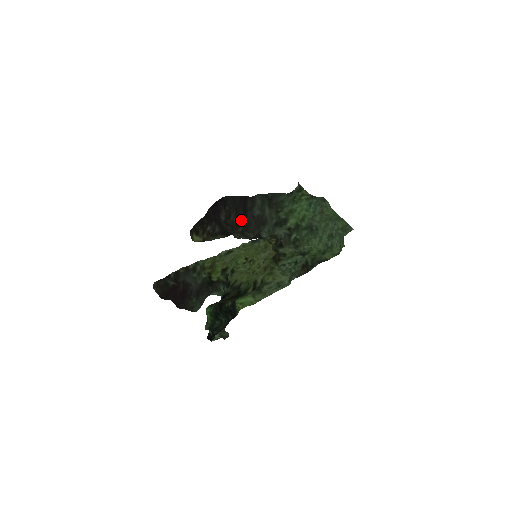
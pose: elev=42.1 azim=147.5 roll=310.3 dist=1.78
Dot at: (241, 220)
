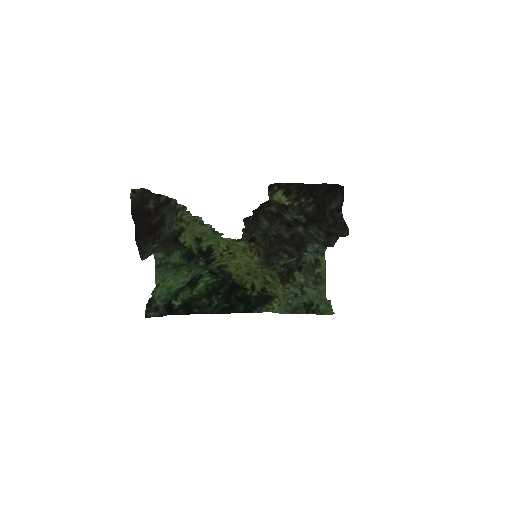
Dot at: (346, 224)
